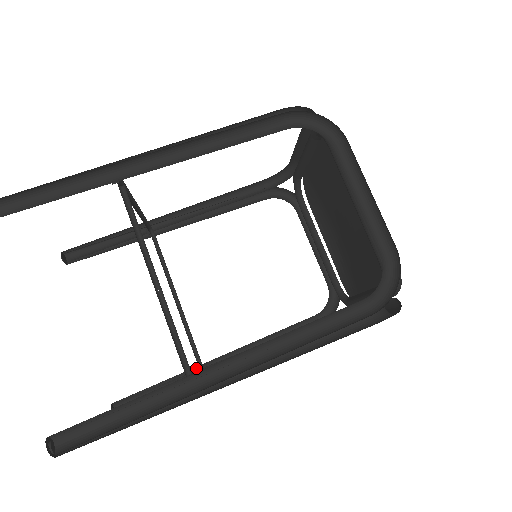
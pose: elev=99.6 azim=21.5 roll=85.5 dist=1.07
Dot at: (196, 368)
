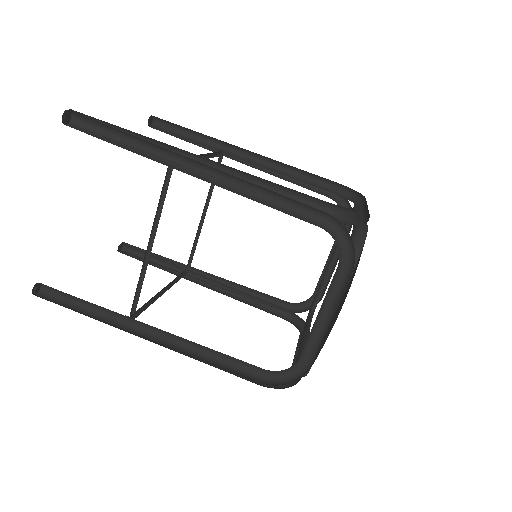
Dot at: (185, 267)
